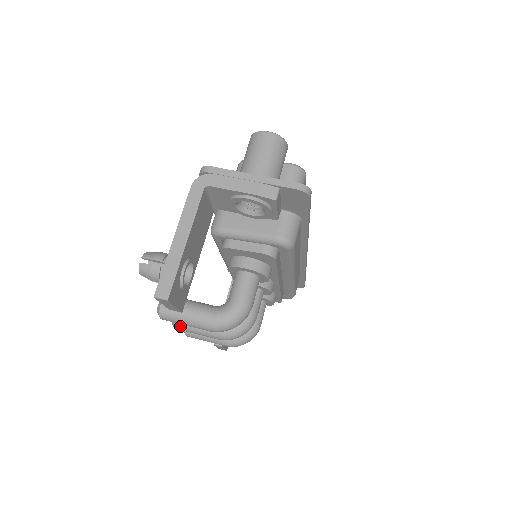
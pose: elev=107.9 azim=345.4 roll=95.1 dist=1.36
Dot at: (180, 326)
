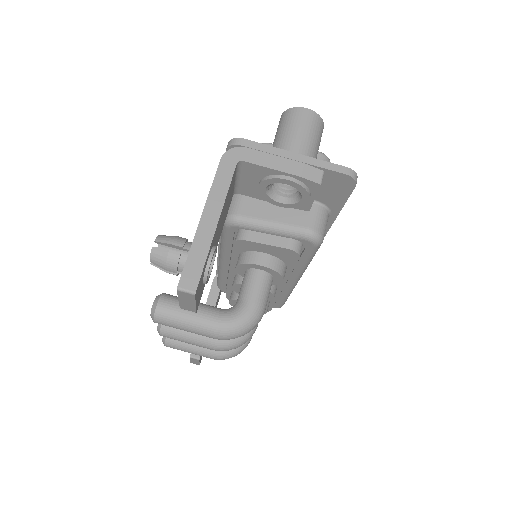
Dot at: (168, 333)
